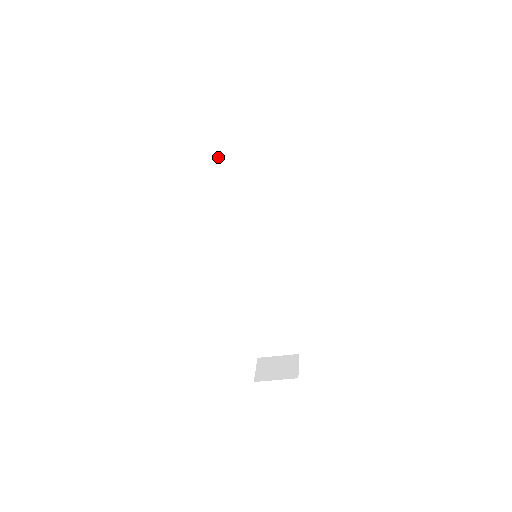
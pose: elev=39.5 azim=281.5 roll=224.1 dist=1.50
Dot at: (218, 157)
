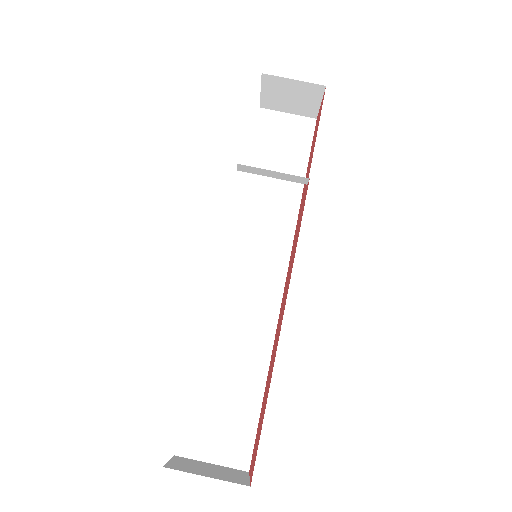
Dot at: (252, 145)
